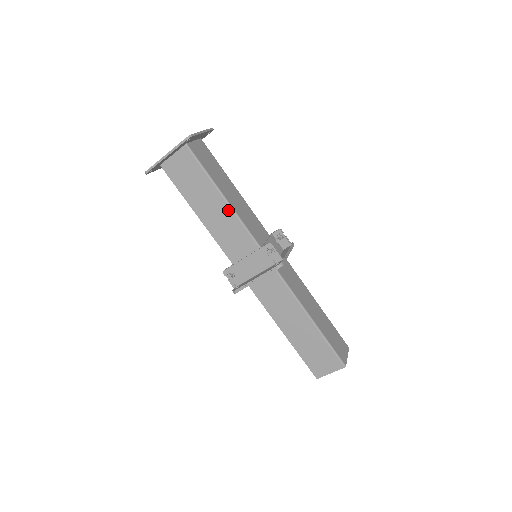
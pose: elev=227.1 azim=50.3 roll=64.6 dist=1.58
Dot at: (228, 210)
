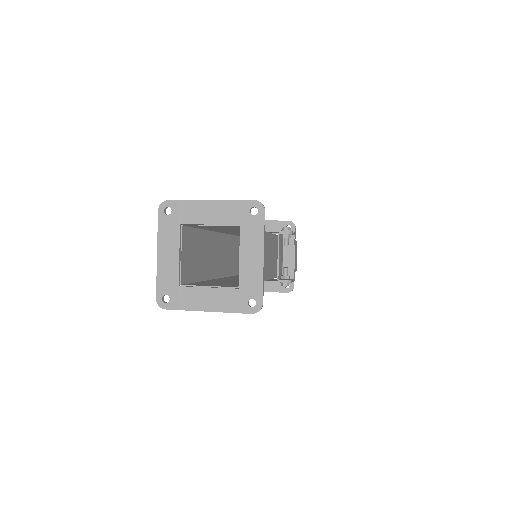
Dot at: occluded
